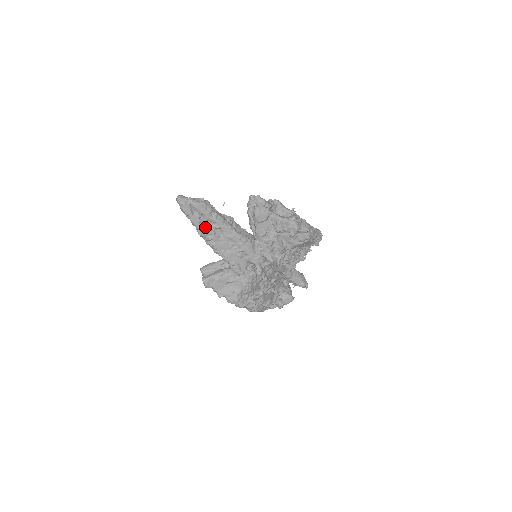
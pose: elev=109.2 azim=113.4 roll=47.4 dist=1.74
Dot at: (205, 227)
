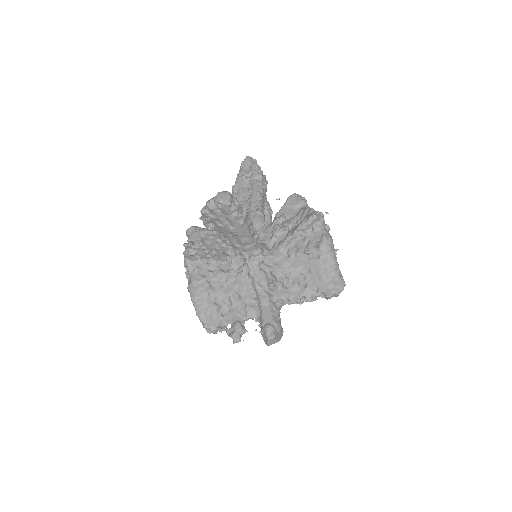
Dot at: (242, 184)
